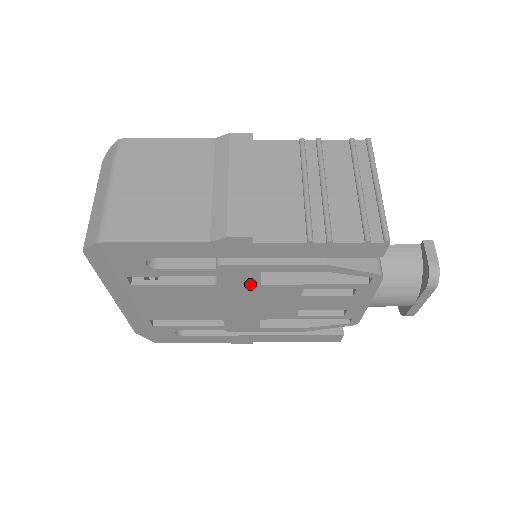
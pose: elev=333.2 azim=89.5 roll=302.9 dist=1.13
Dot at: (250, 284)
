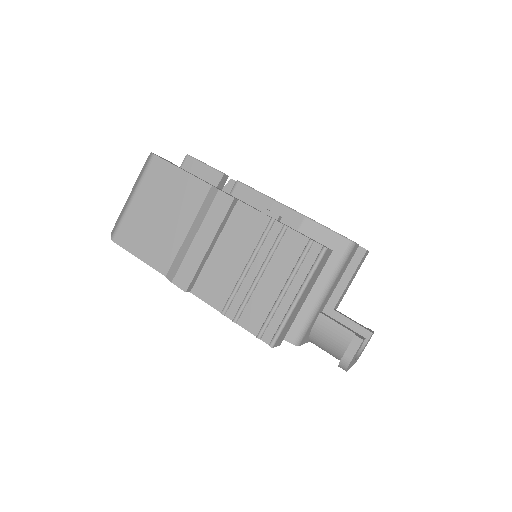
Dot at: occluded
